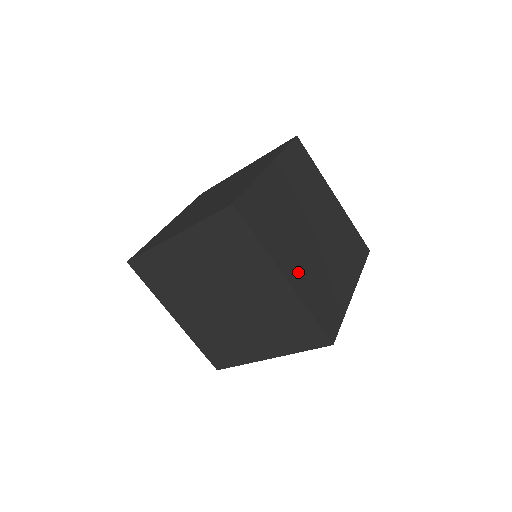
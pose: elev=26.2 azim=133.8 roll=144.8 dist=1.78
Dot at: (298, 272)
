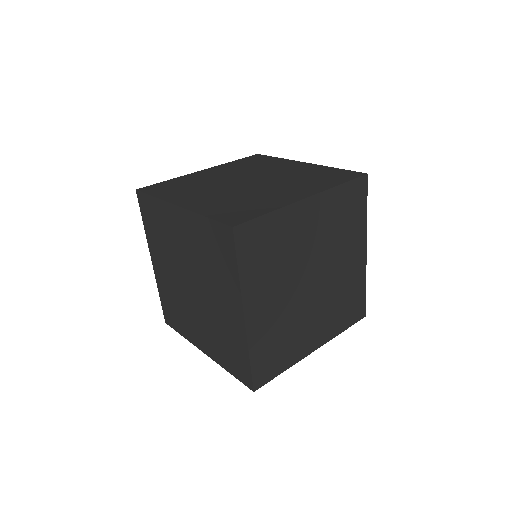
Dot at: (201, 201)
